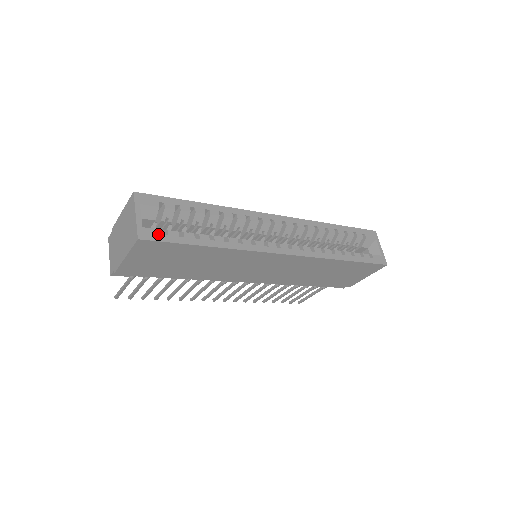
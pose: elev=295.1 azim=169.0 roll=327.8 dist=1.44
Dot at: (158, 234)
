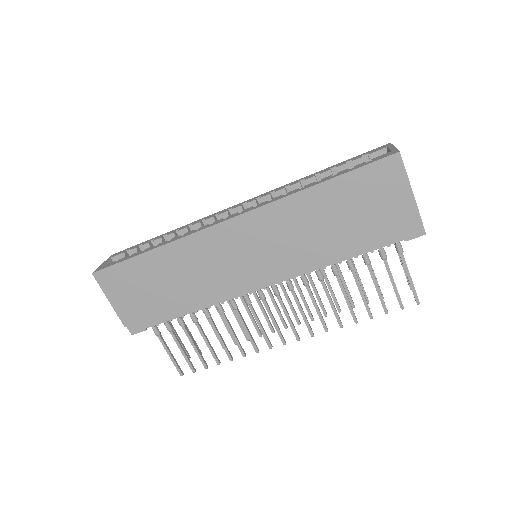
Dot at: (110, 264)
